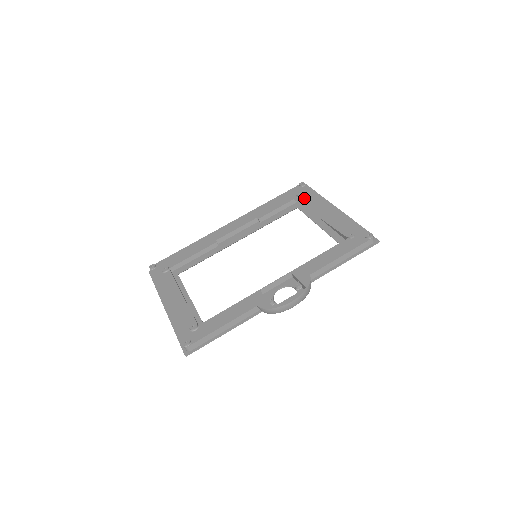
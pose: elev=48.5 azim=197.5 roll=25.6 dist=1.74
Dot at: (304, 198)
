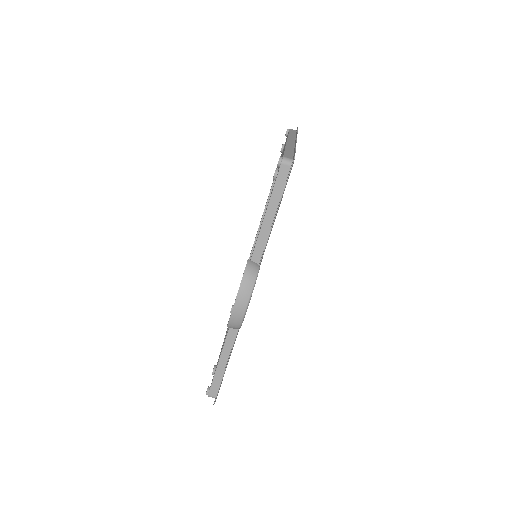
Dot at: occluded
